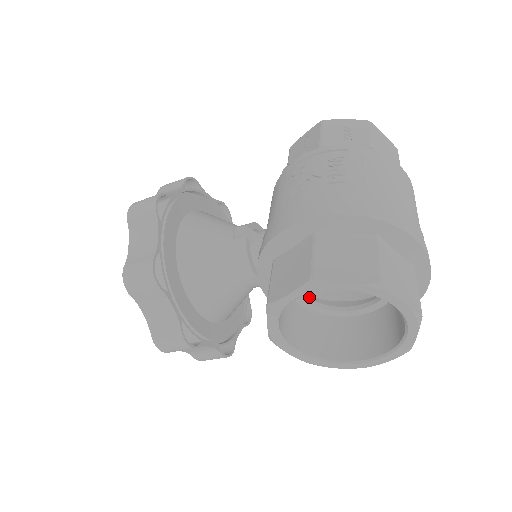
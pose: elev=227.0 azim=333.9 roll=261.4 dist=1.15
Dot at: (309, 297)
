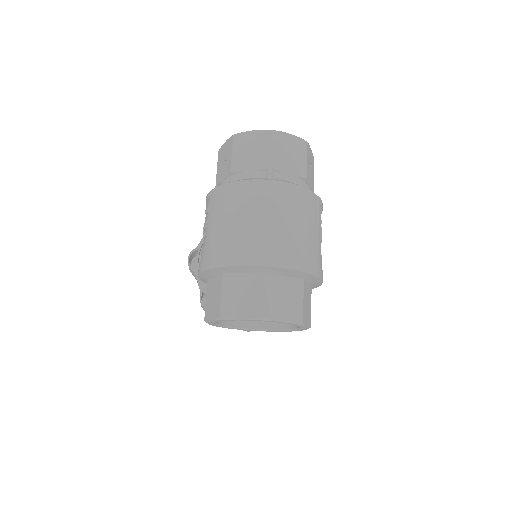
Dot at: occluded
